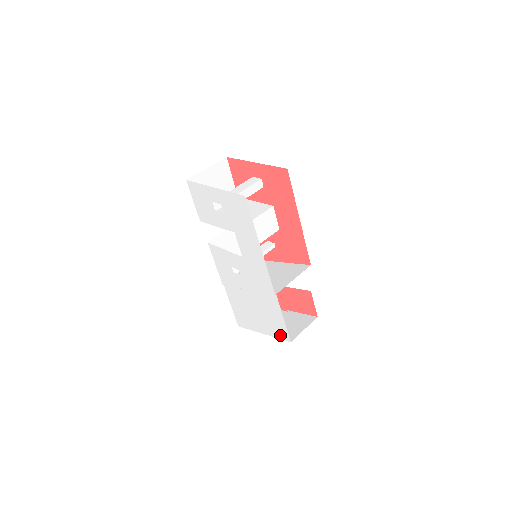
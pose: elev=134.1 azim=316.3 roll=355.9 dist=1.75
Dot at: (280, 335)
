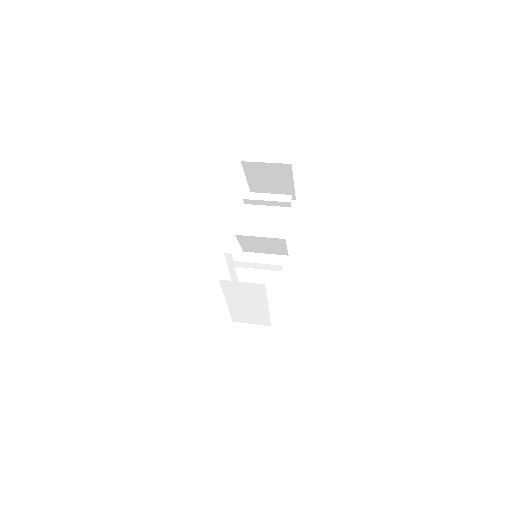
Dot at: occluded
